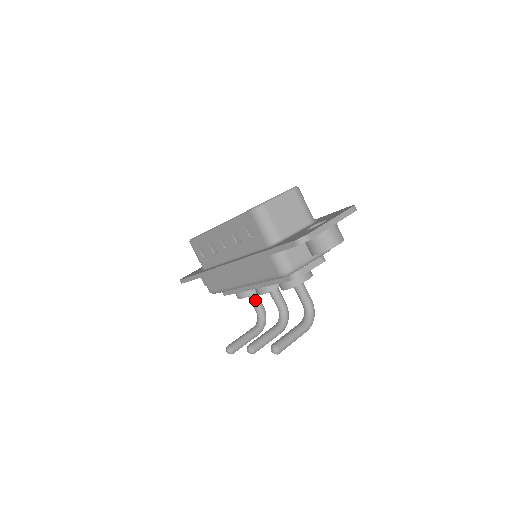
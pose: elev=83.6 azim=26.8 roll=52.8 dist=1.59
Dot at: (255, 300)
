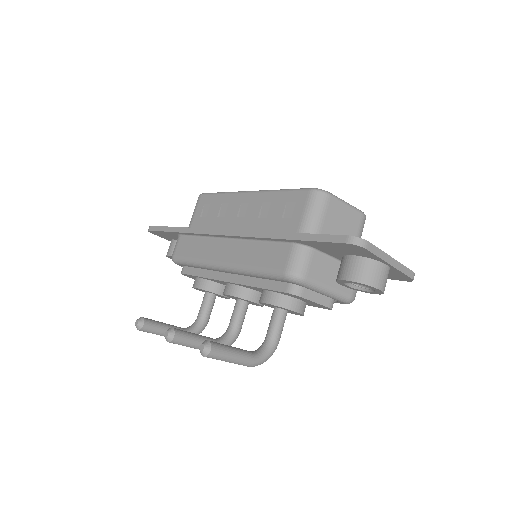
Dot at: (208, 303)
